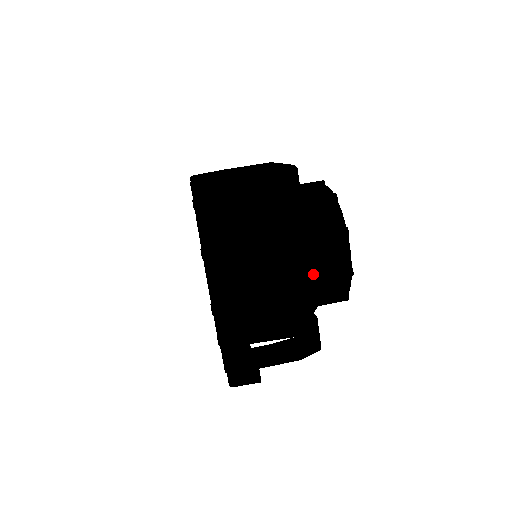
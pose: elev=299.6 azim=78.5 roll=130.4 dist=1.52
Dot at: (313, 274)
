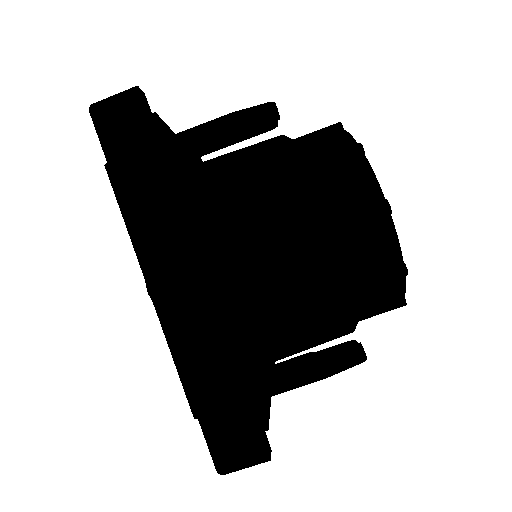
Dot at: occluded
